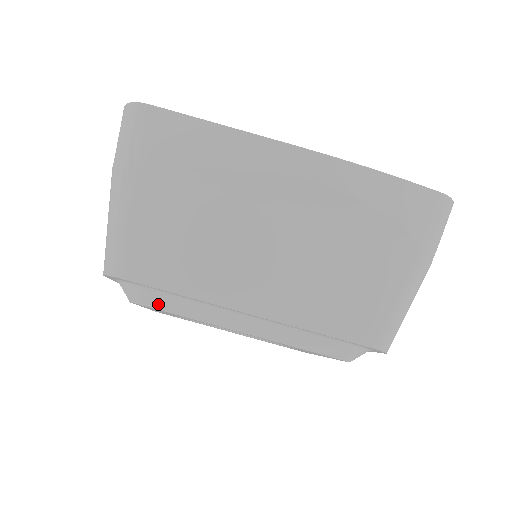
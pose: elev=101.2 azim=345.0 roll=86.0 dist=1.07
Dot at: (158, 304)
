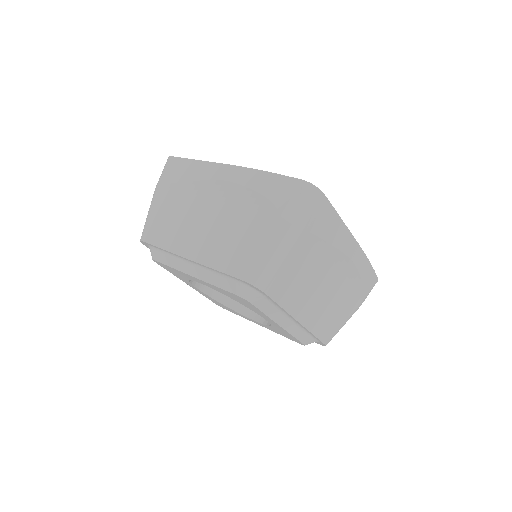
Dot at: (159, 258)
